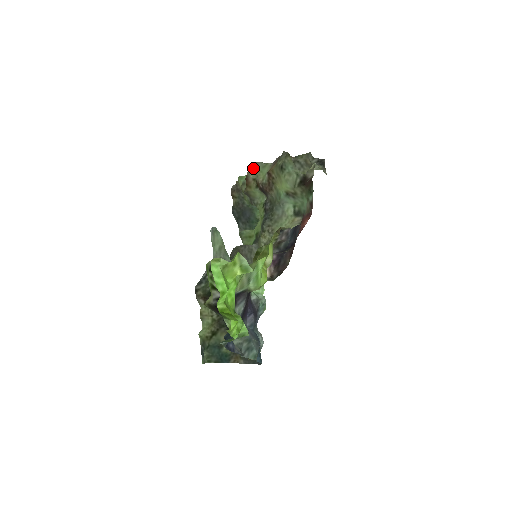
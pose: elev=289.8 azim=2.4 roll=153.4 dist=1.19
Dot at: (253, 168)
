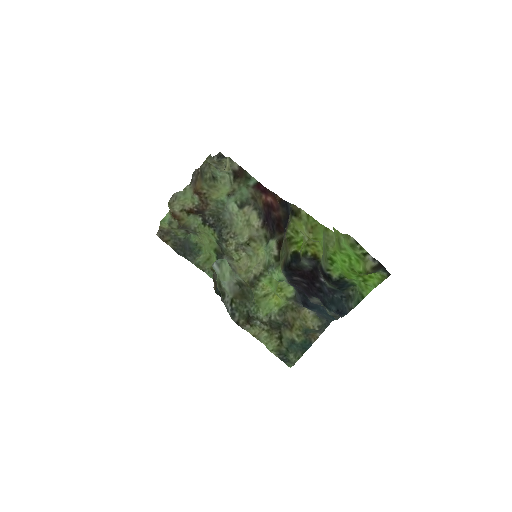
Dot at: (174, 202)
